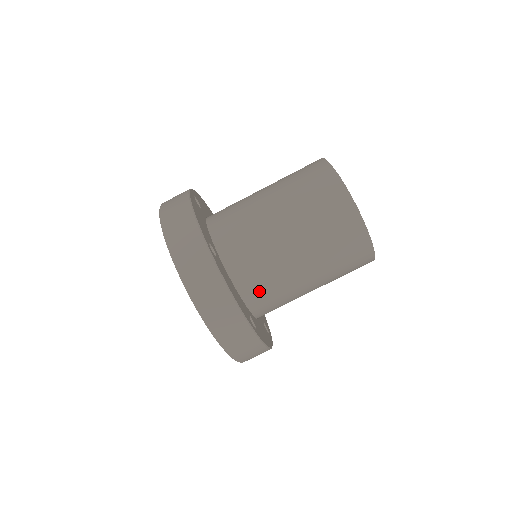
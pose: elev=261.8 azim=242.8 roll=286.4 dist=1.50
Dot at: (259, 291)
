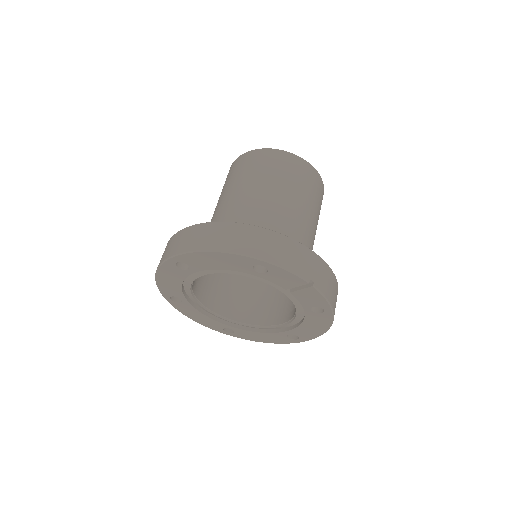
Dot at: occluded
